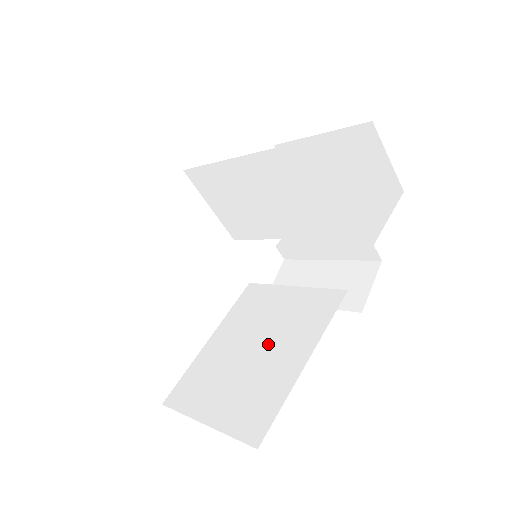
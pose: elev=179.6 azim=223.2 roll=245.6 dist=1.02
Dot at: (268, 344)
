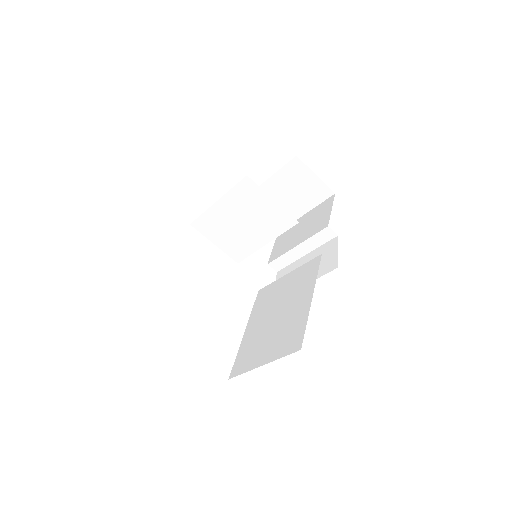
Dot at: (285, 307)
